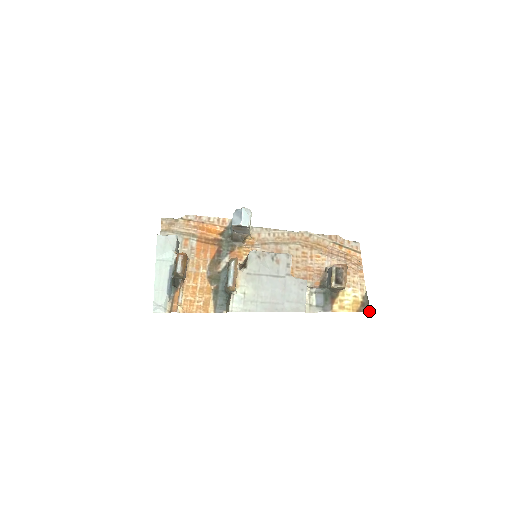
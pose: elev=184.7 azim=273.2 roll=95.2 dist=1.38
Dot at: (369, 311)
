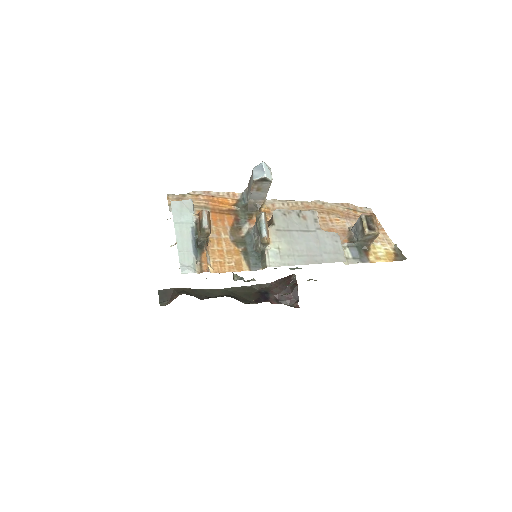
Dot at: (405, 258)
